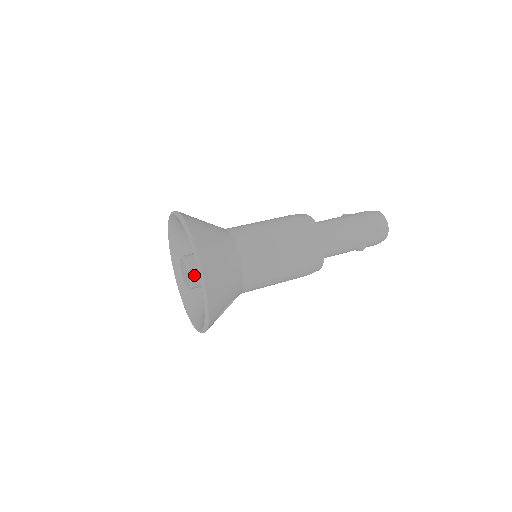
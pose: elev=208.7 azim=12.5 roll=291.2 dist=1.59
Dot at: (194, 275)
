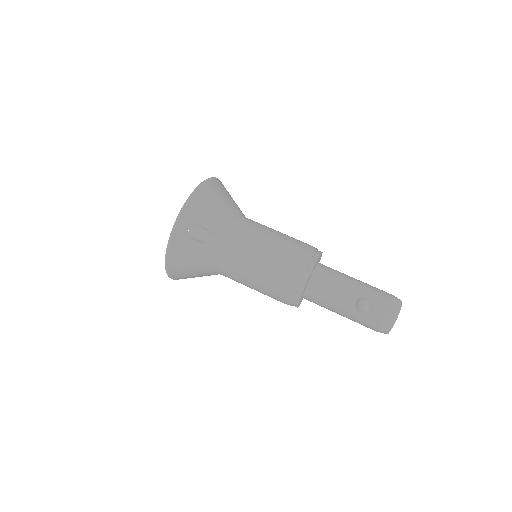
Dot at: occluded
